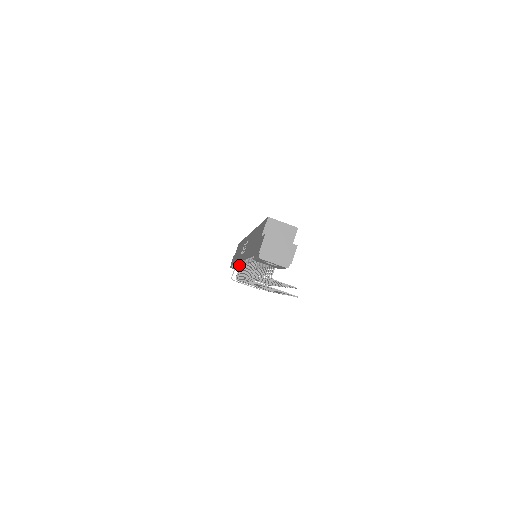
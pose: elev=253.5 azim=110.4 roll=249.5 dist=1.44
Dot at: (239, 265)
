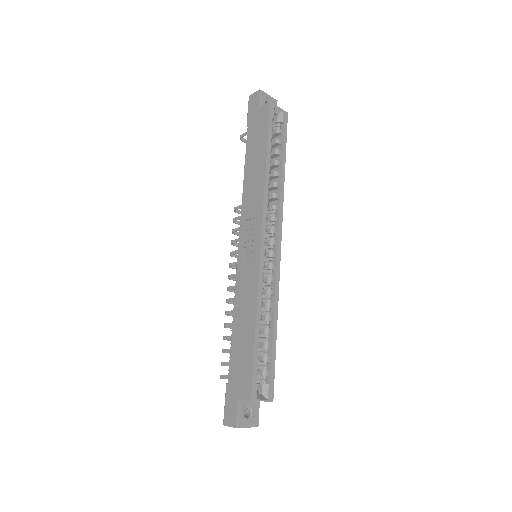
Dot at: occluded
